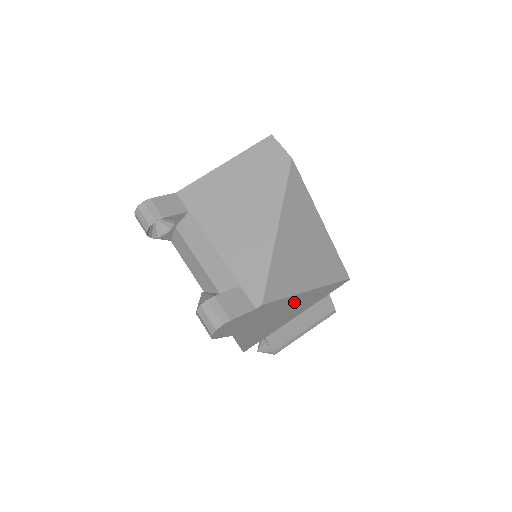
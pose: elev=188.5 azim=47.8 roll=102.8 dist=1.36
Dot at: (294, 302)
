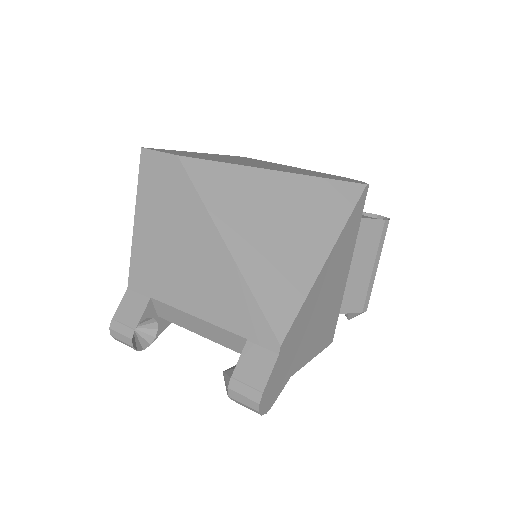
Dot at: (323, 283)
